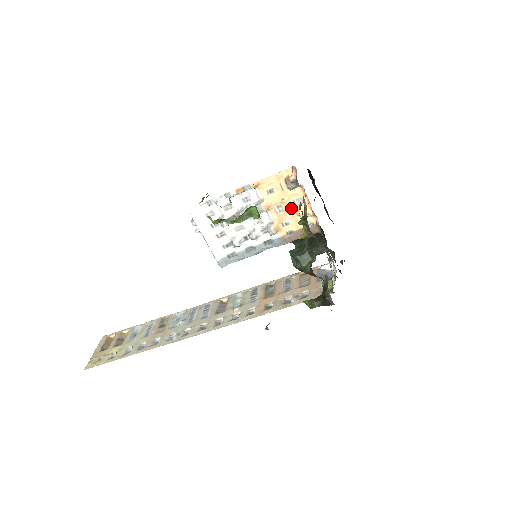
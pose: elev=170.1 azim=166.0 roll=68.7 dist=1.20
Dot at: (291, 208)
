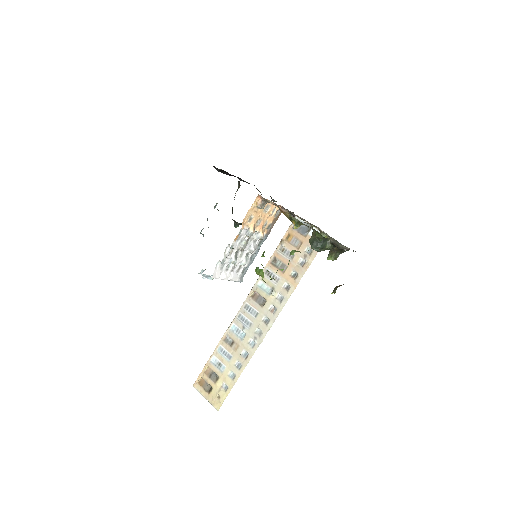
Dot at: (264, 215)
